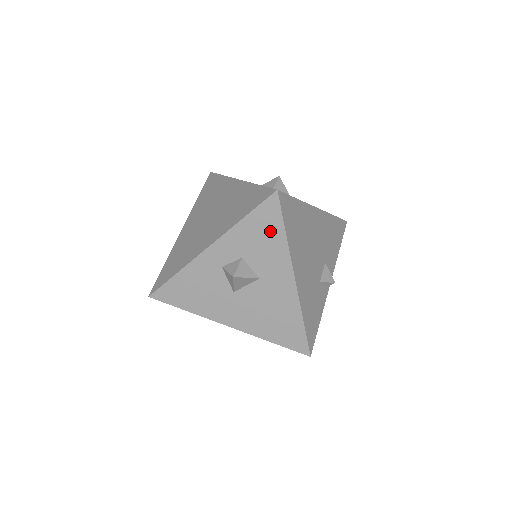
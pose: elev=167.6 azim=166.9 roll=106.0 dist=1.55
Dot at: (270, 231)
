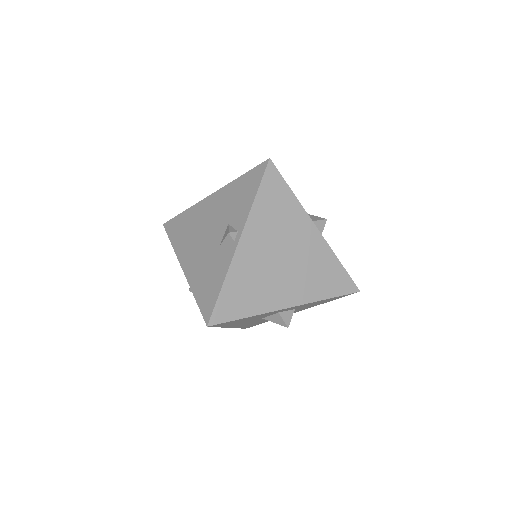
Dot at: (326, 301)
